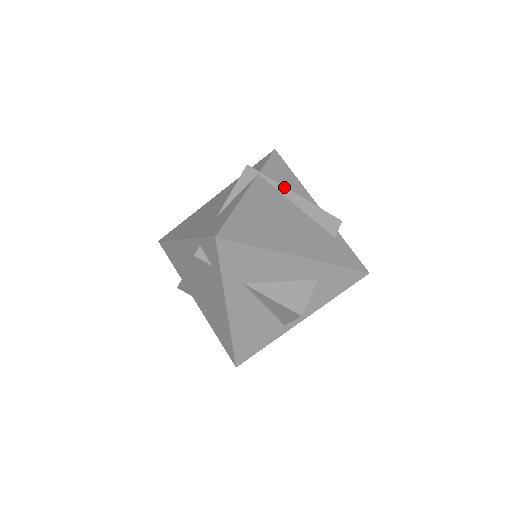
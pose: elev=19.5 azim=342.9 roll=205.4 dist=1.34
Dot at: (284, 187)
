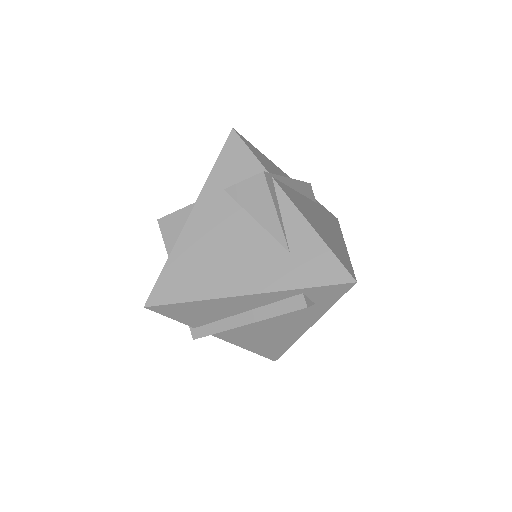
Dot at: (285, 177)
